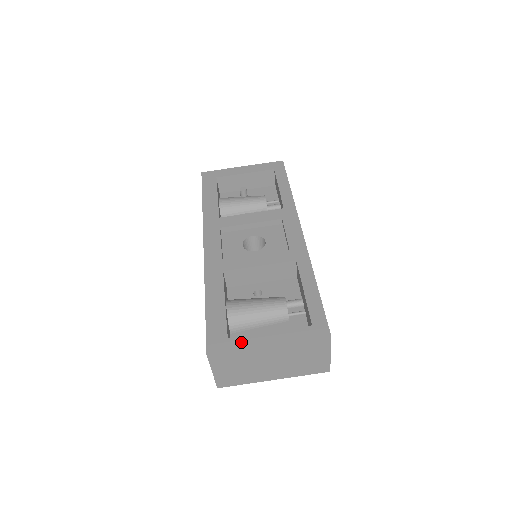
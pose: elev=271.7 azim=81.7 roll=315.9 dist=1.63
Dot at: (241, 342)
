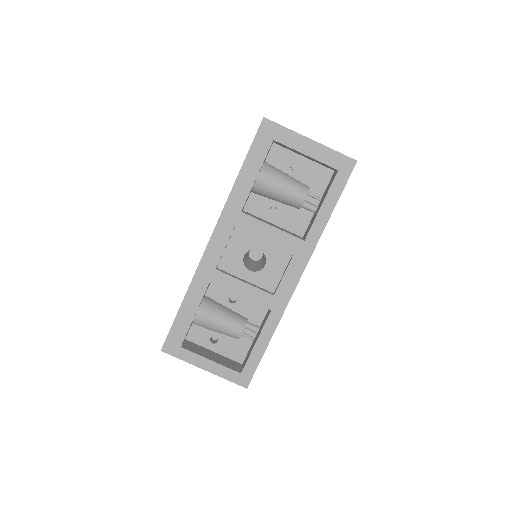
Dot at: (188, 356)
